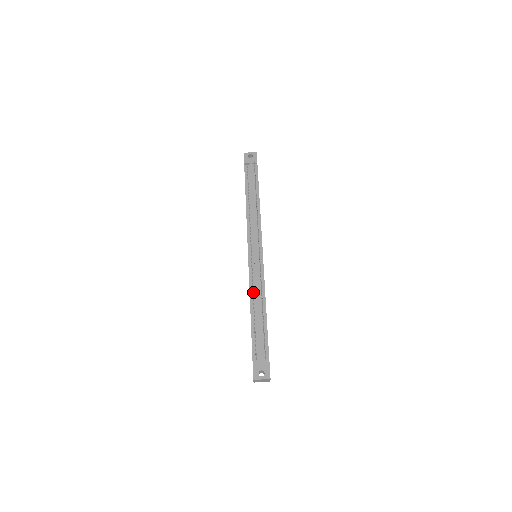
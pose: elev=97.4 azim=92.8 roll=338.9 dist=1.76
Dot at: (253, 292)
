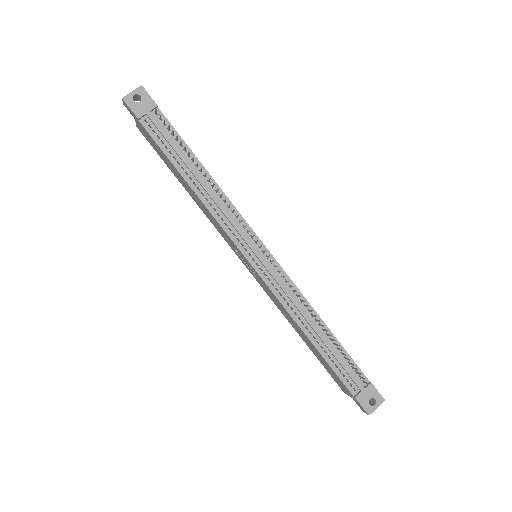
Dot at: (292, 311)
